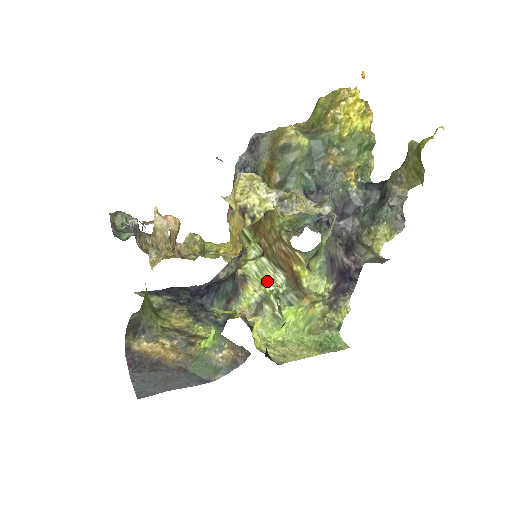
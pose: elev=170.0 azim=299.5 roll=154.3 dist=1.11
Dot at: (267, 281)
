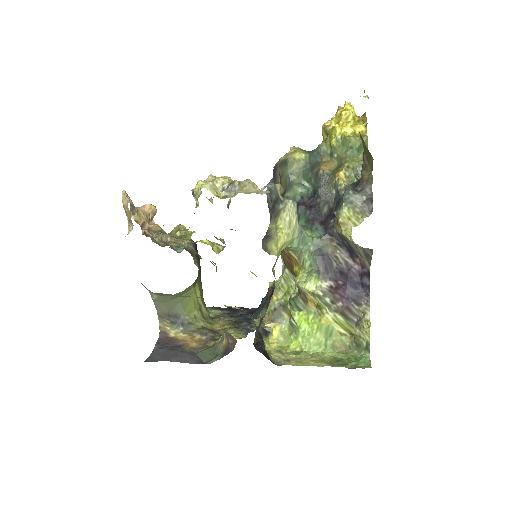
Dot at: (289, 291)
